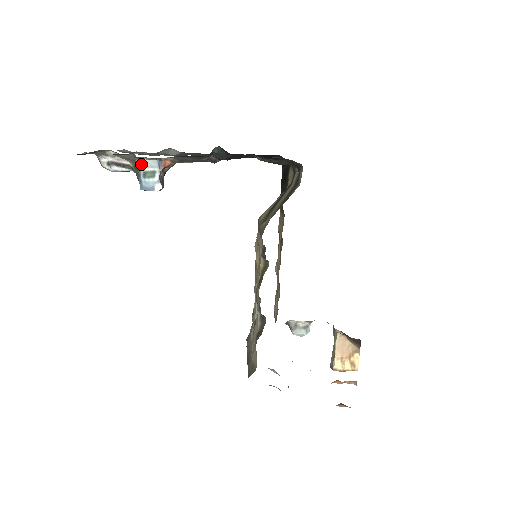
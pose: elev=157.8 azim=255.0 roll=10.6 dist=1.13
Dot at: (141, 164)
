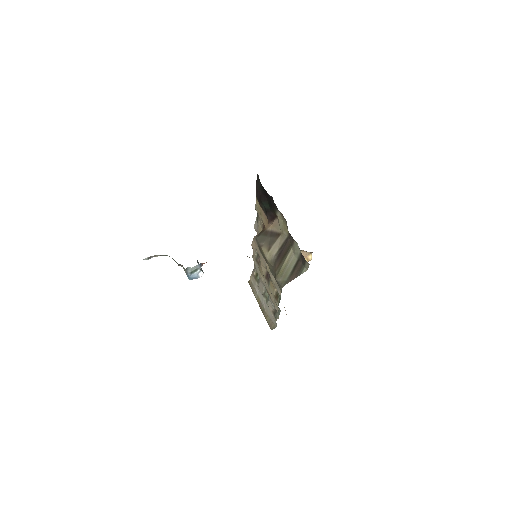
Dot at: (187, 269)
